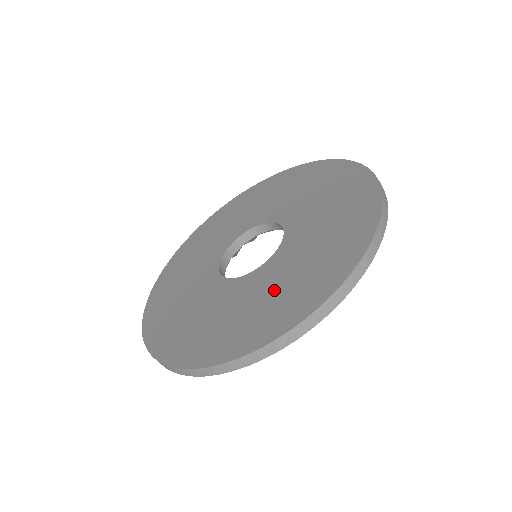
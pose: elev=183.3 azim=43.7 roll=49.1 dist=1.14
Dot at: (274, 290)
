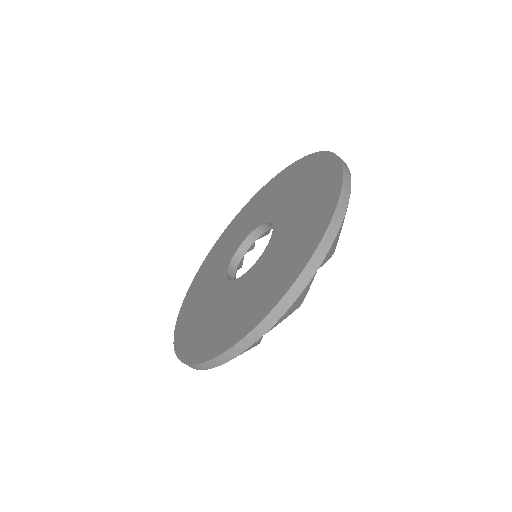
Dot at: (243, 301)
